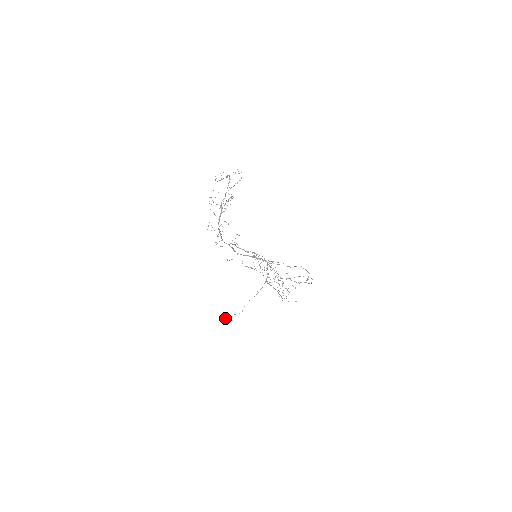
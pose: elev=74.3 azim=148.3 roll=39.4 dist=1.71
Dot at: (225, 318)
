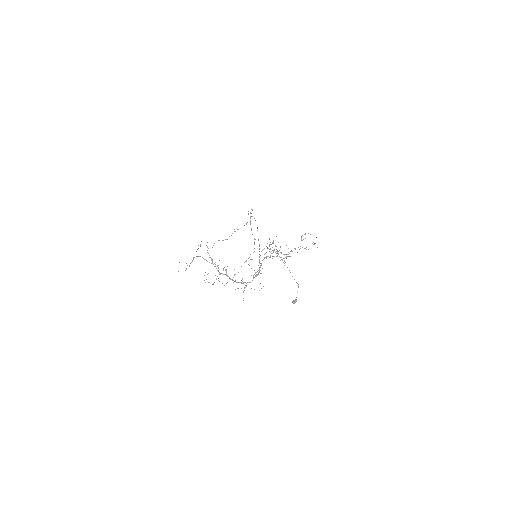
Dot at: (295, 300)
